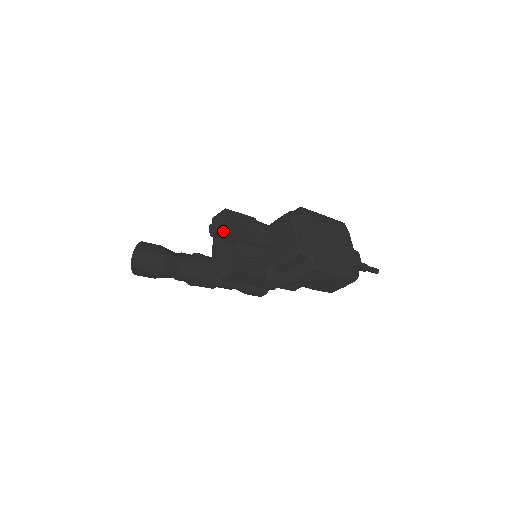
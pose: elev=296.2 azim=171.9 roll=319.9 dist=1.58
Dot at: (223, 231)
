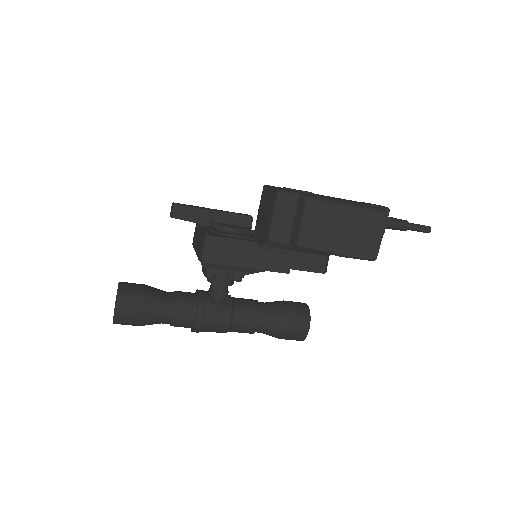
Dot at: (182, 205)
